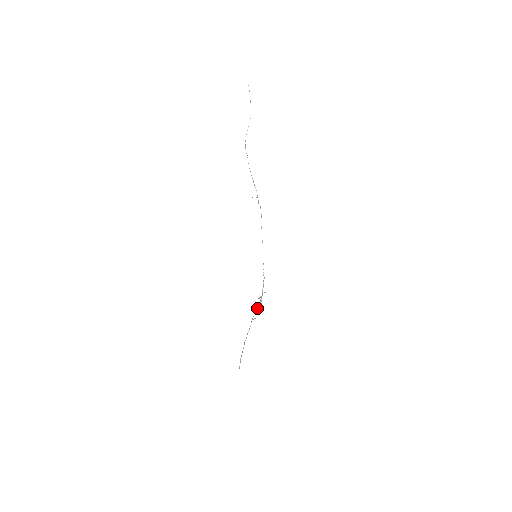
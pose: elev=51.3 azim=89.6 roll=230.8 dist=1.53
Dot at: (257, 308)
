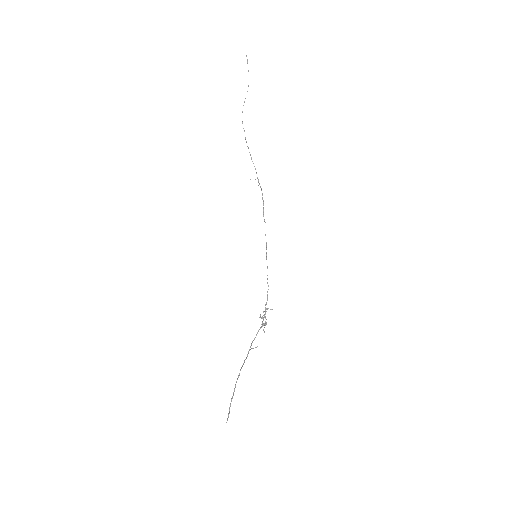
Dot at: occluded
